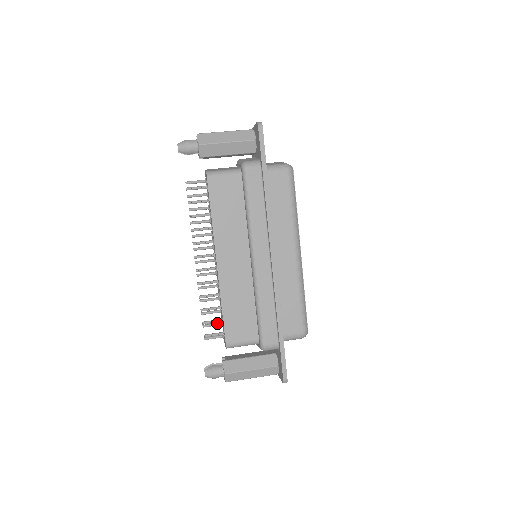
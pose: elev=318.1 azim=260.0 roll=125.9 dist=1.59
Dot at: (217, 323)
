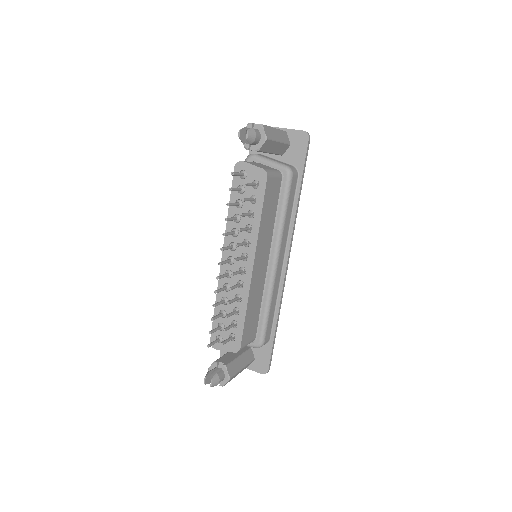
Dot at: (219, 327)
